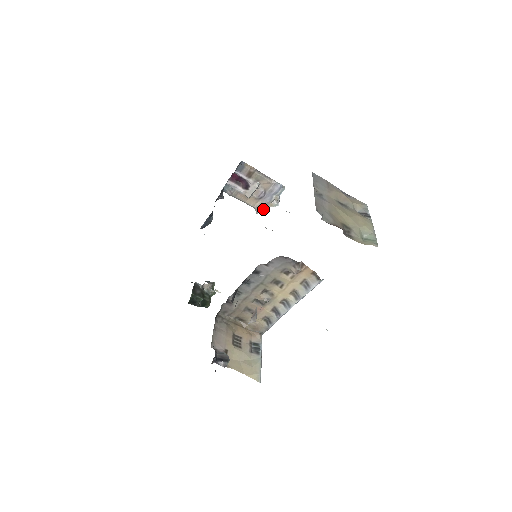
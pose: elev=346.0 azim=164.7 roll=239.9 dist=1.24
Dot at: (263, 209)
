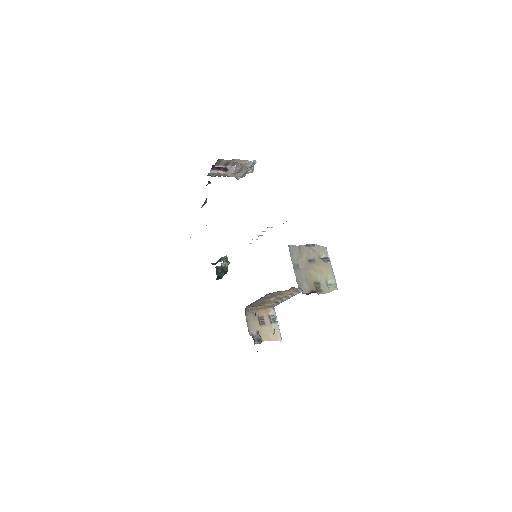
Dot at: (242, 176)
